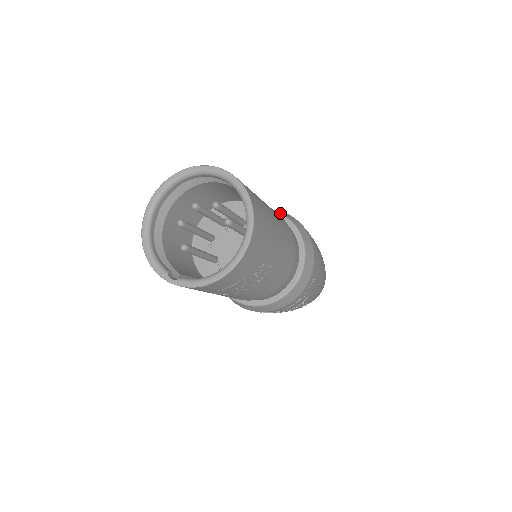
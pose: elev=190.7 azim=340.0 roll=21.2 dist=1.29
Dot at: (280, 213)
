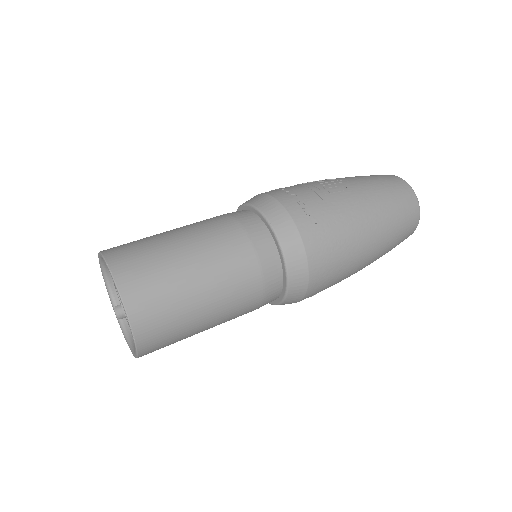
Dot at: (279, 244)
